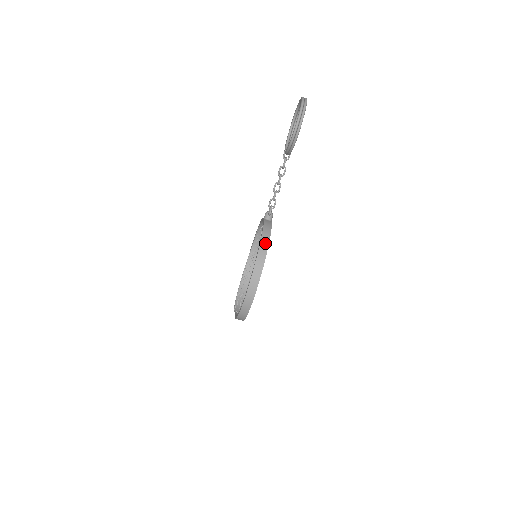
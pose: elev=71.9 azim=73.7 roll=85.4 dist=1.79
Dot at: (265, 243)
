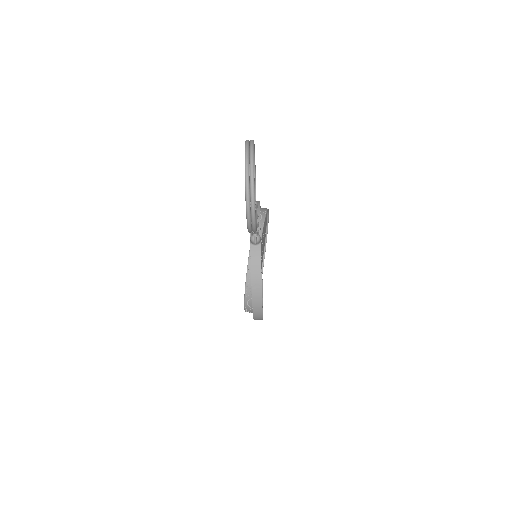
Dot at: (257, 292)
